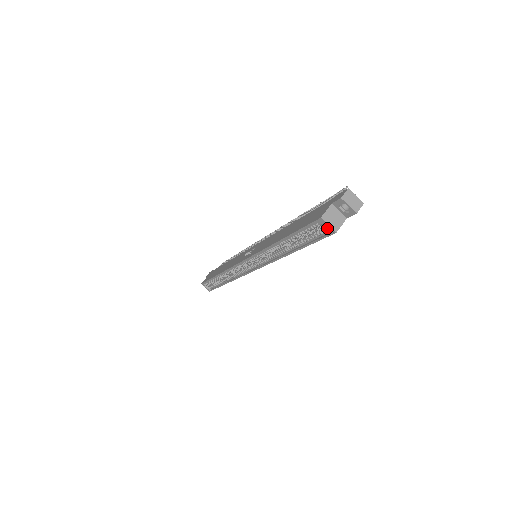
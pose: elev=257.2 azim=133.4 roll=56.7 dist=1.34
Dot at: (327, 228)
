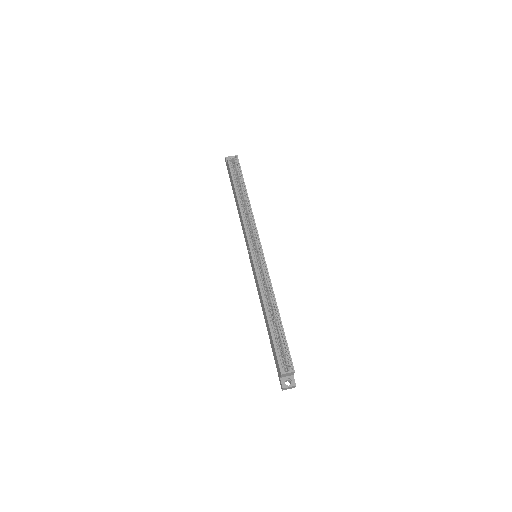
Dot at: (234, 159)
